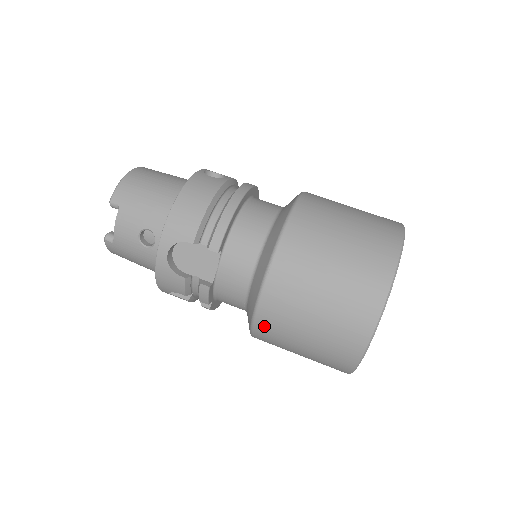
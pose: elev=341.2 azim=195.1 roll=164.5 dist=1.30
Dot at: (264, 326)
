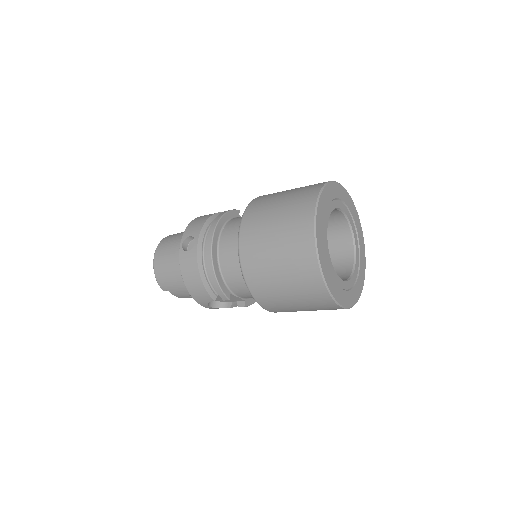
Dot at: occluded
